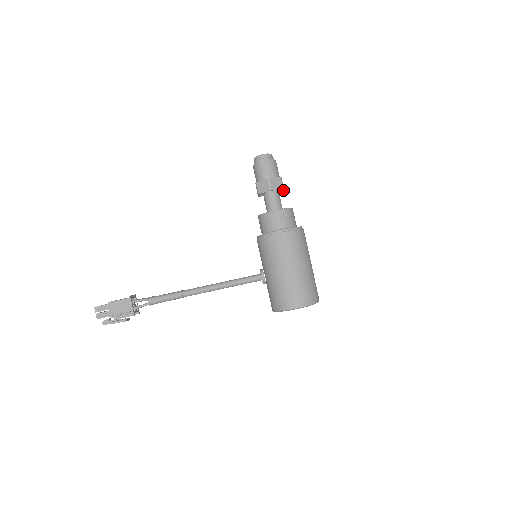
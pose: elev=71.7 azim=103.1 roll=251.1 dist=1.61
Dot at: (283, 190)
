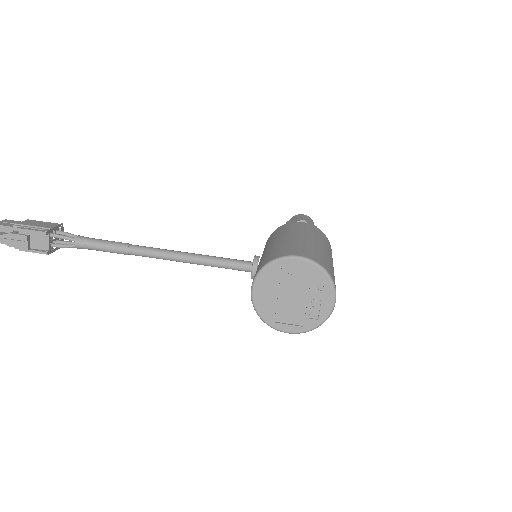
Dot at: occluded
